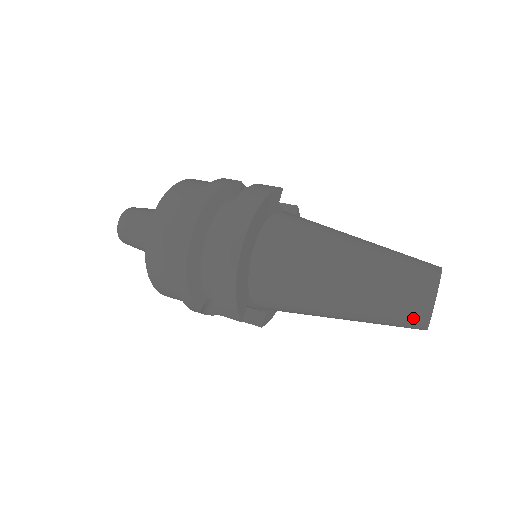
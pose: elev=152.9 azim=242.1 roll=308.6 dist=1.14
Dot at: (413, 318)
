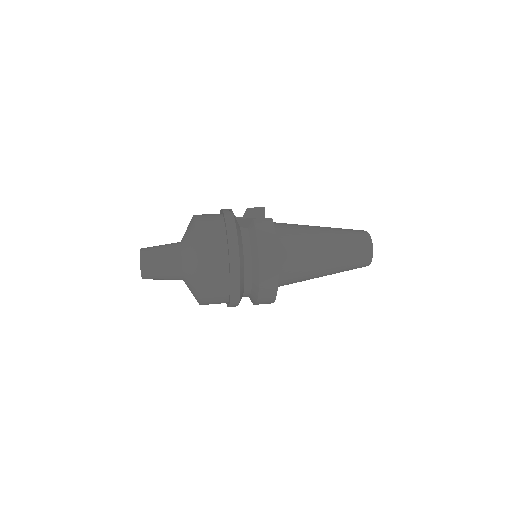
Dot at: occluded
